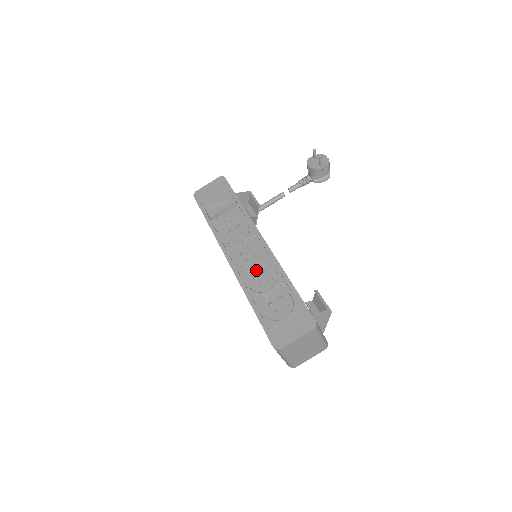
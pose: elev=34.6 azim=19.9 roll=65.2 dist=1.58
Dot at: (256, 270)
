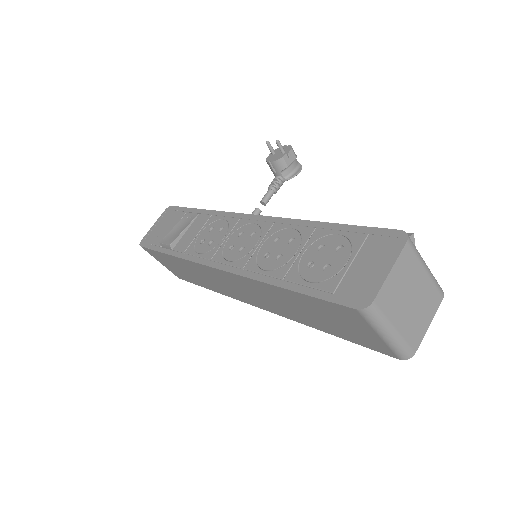
Dot at: (263, 247)
